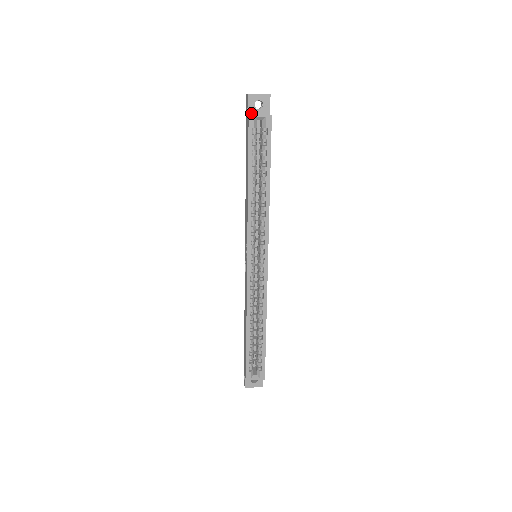
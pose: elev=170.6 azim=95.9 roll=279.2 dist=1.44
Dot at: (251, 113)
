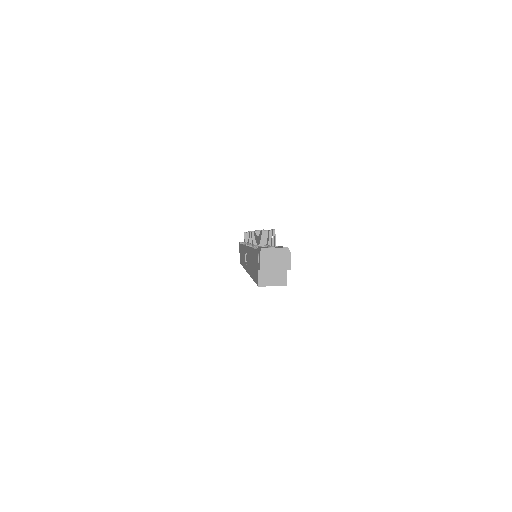
Dot at: occluded
